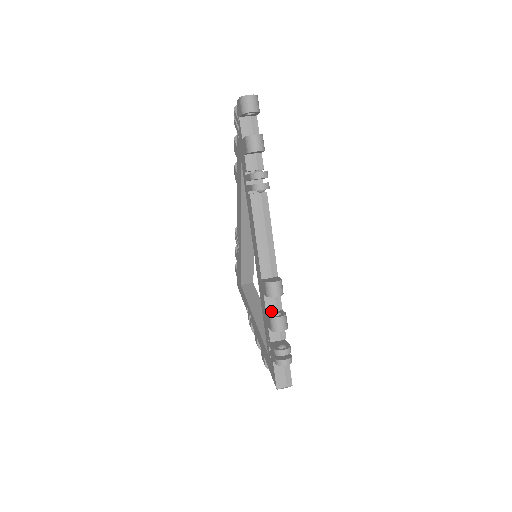
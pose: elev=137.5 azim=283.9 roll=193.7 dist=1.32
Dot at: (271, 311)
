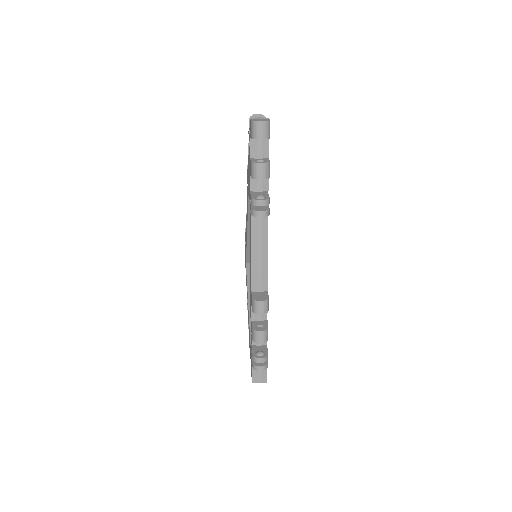
Dot at: (256, 320)
